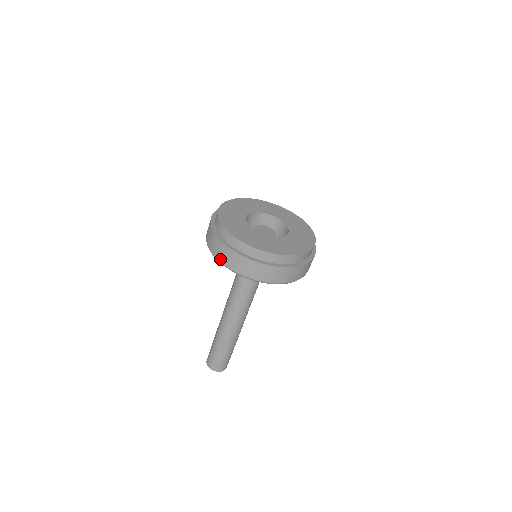
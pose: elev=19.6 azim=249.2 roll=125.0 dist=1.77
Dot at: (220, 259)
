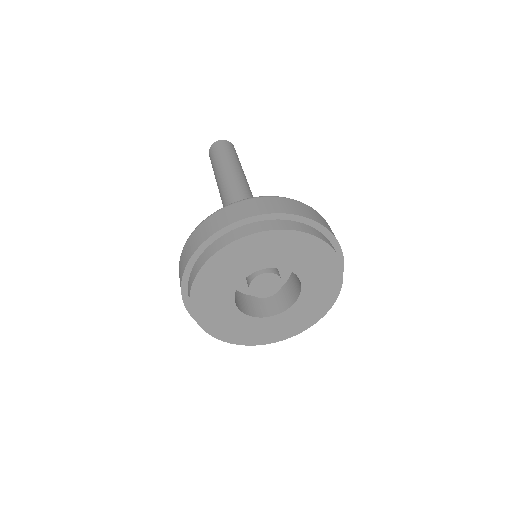
Dot at: occluded
